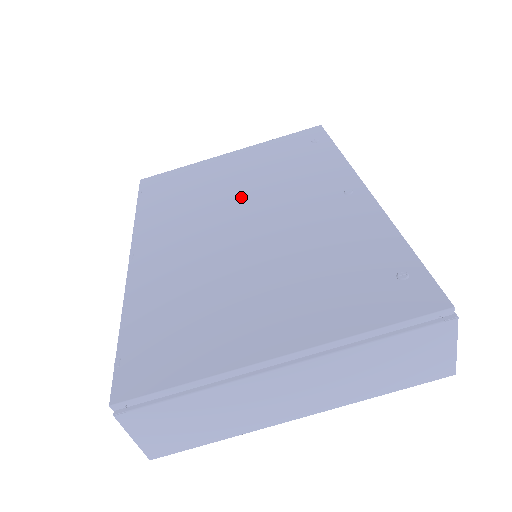
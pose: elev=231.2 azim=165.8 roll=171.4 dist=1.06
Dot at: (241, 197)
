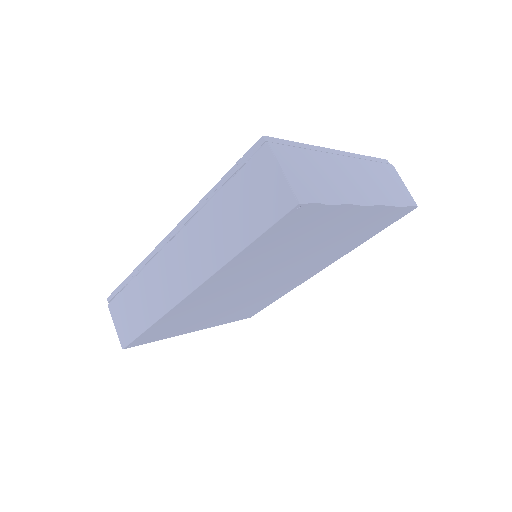
Dot at: occluded
